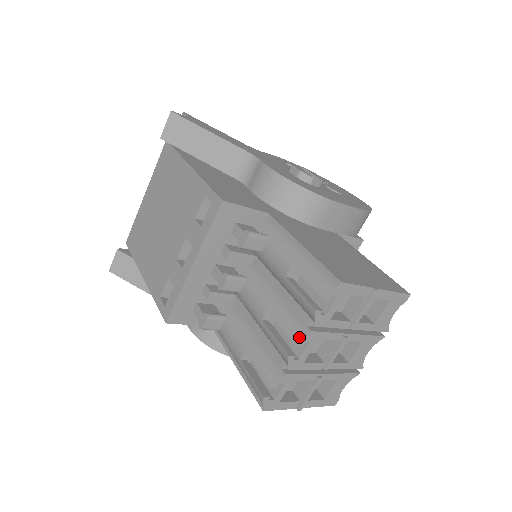
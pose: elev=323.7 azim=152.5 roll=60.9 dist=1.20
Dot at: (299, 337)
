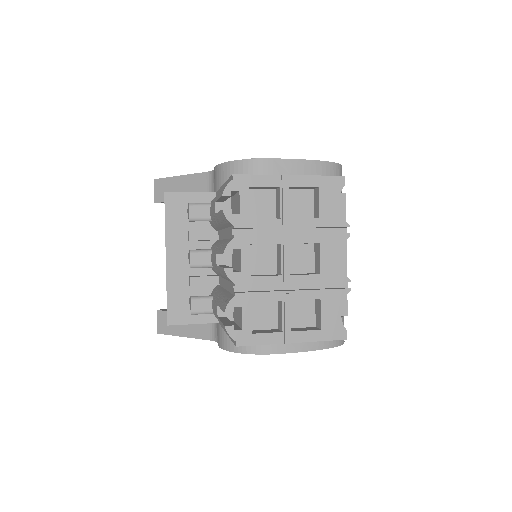
Dot at: (225, 246)
